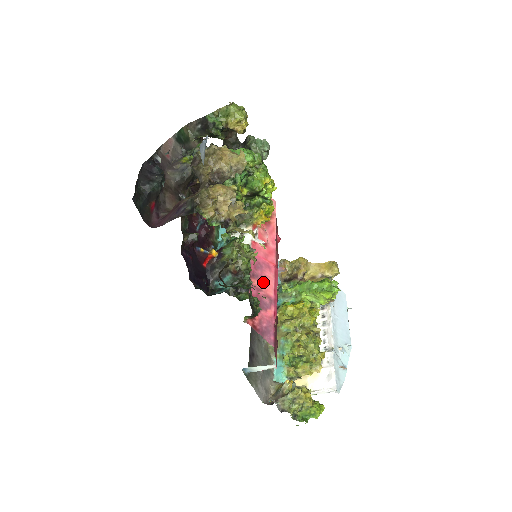
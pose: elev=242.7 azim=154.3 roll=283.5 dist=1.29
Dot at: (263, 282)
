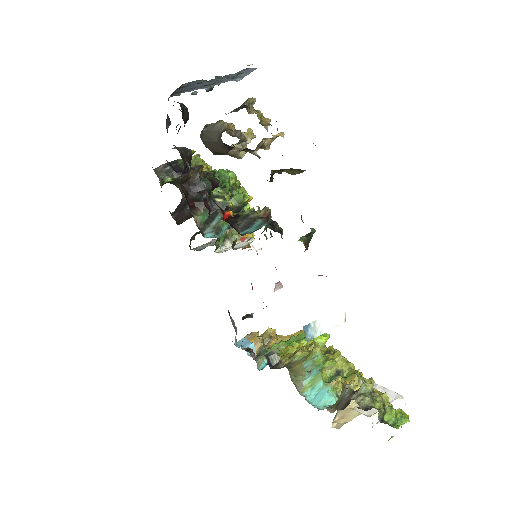
Dot at: occluded
